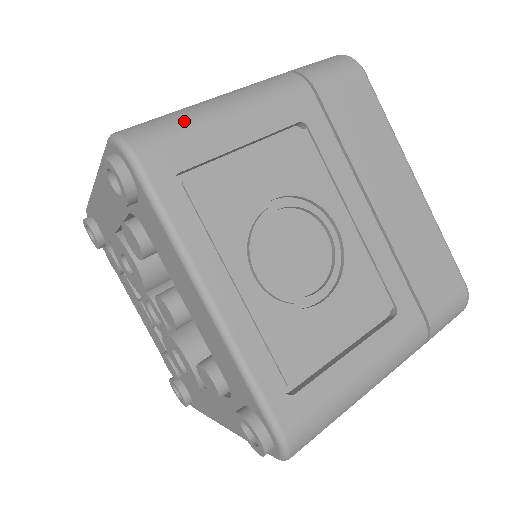
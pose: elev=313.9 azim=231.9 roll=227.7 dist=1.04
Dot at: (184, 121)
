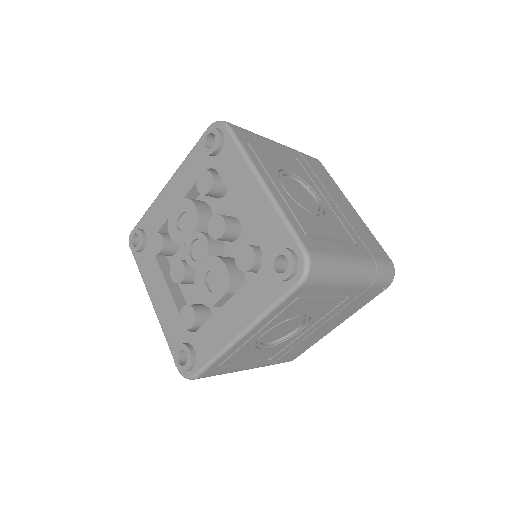
Dot at: occluded
